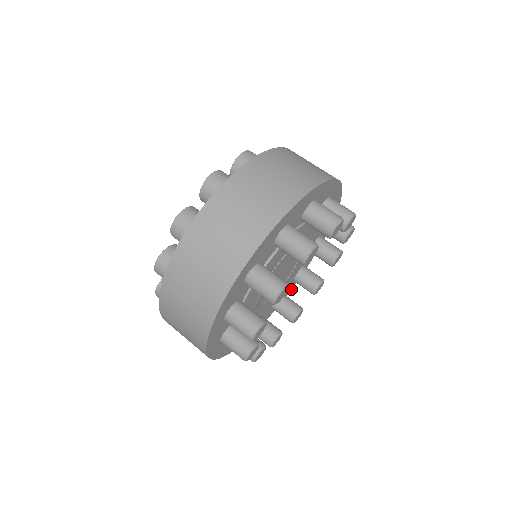
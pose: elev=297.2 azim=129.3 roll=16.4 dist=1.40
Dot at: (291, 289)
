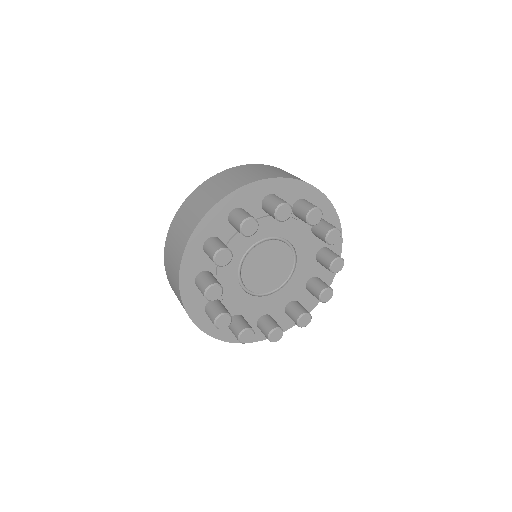
Dot at: occluded
